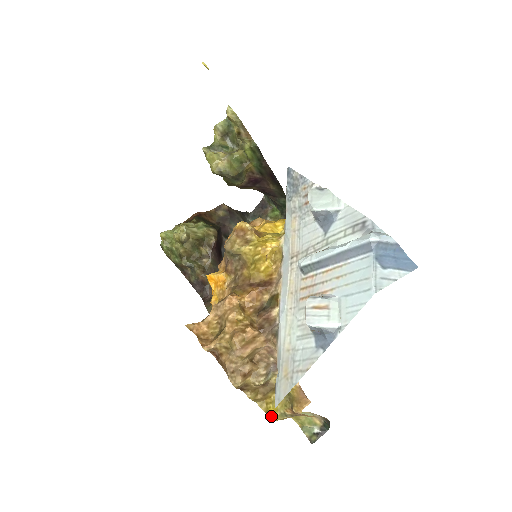
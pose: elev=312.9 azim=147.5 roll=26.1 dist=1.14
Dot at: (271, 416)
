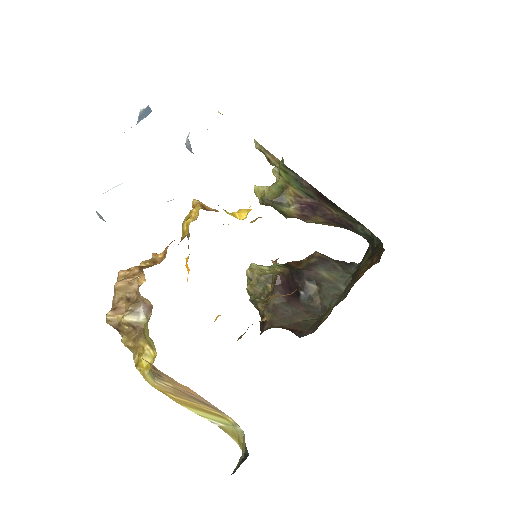
Dot at: (142, 374)
